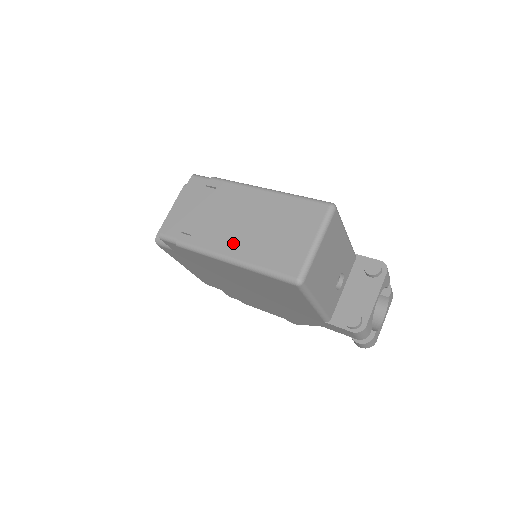
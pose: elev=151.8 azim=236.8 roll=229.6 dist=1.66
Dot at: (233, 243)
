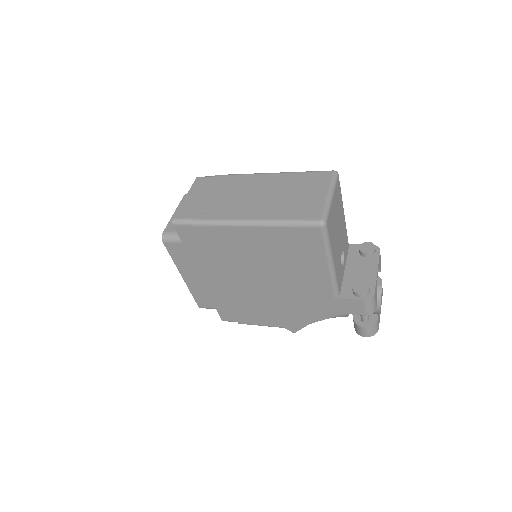
Dot at: (251, 210)
